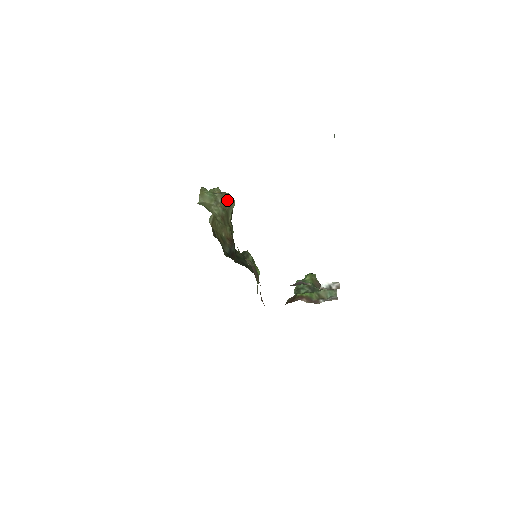
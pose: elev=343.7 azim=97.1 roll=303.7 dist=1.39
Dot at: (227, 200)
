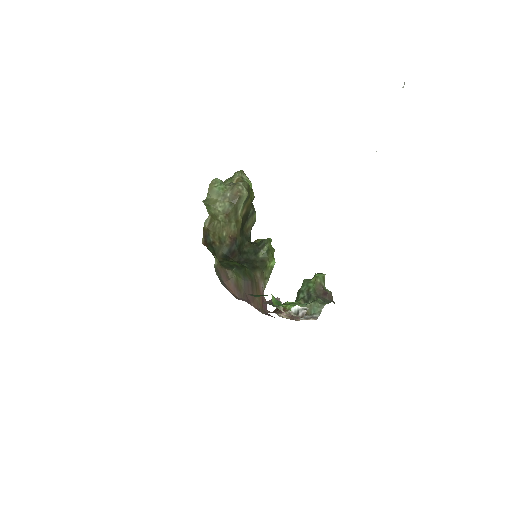
Dot at: (237, 193)
